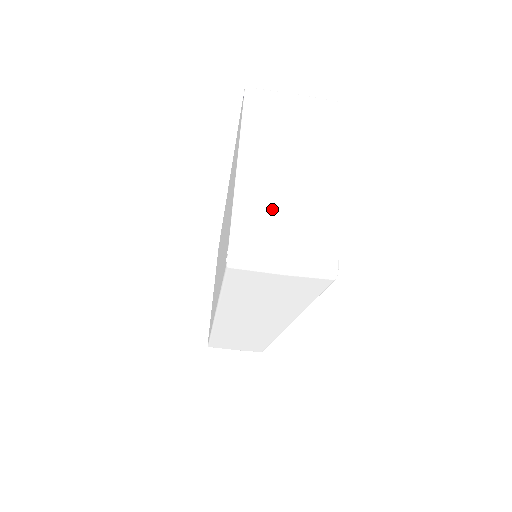
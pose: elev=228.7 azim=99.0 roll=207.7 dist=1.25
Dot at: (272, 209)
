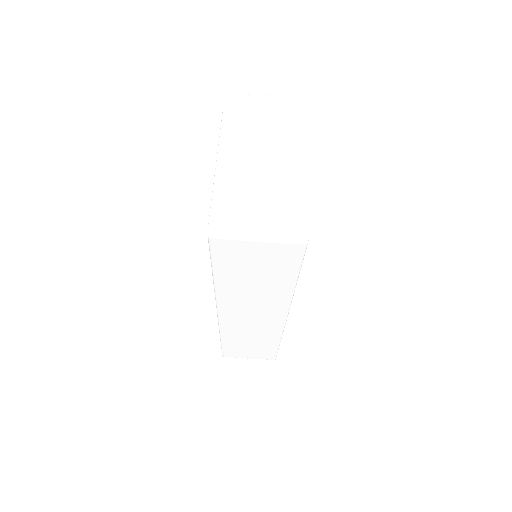
Dot at: (248, 187)
